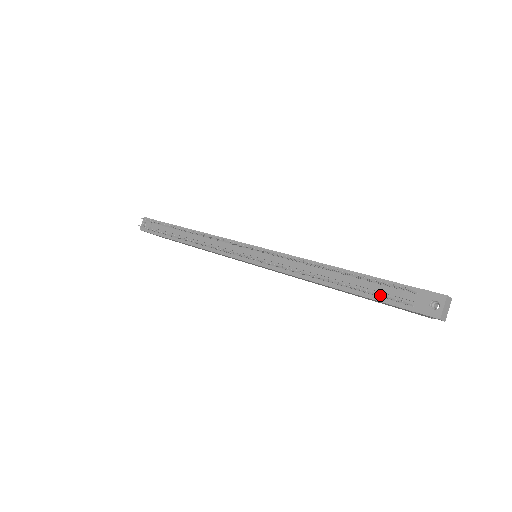
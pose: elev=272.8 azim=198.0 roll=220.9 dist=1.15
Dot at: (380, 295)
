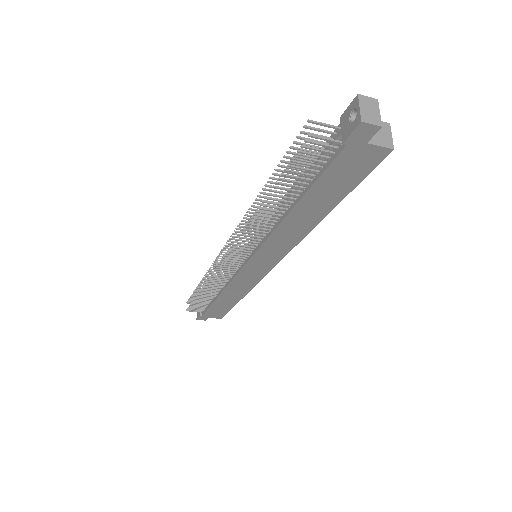
Dot at: (301, 157)
